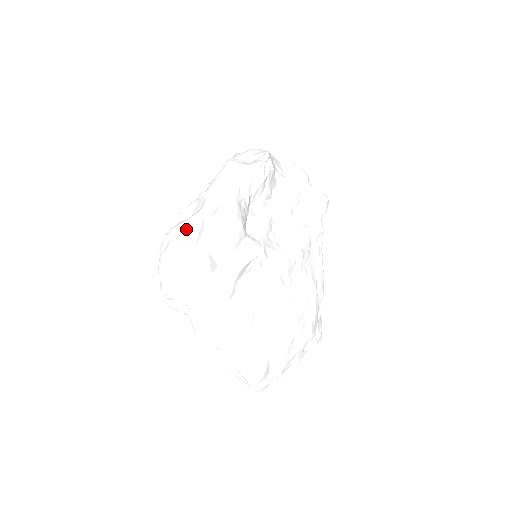
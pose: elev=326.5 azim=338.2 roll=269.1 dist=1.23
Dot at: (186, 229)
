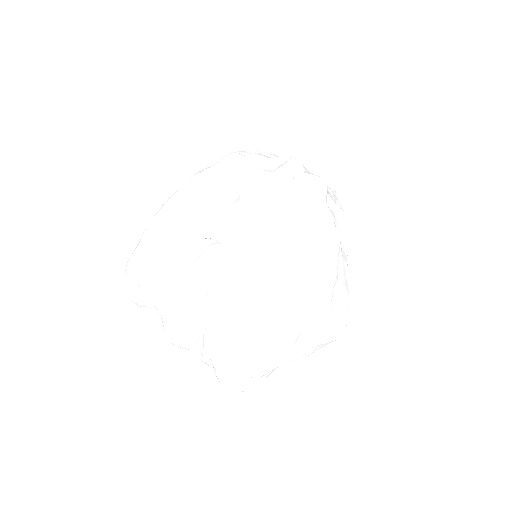
Dot at: (139, 243)
